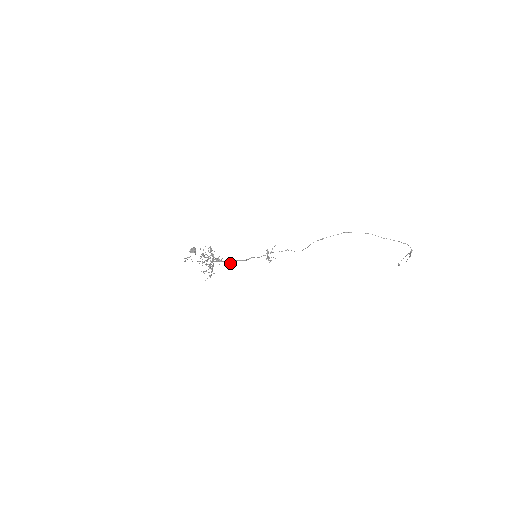
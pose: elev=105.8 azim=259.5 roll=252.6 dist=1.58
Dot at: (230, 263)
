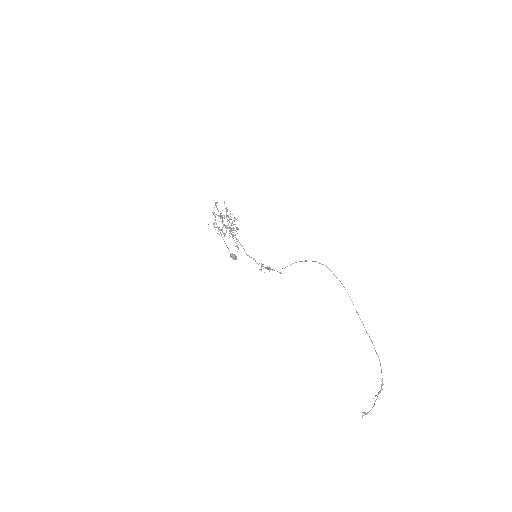
Dot at: (236, 245)
